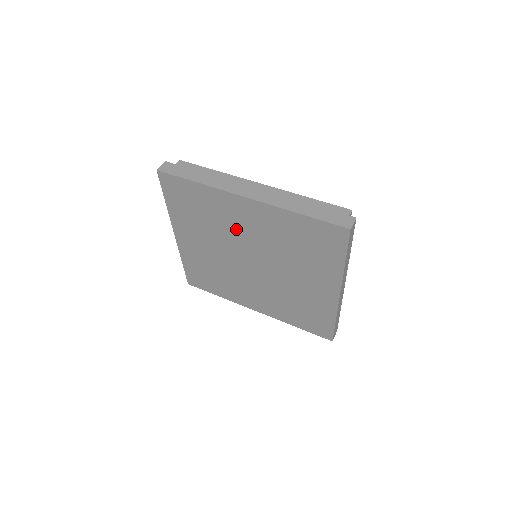
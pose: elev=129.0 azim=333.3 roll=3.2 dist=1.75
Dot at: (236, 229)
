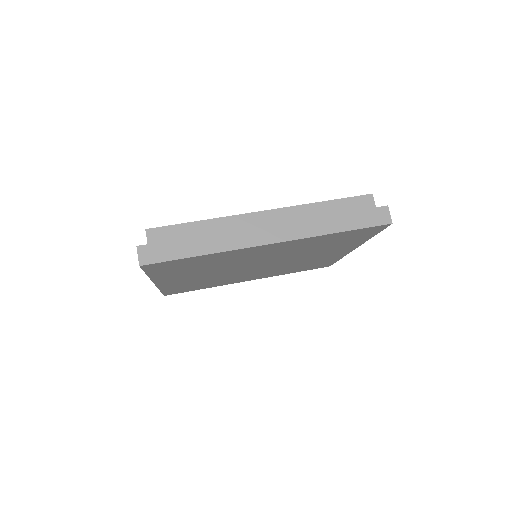
Dot at: (247, 259)
